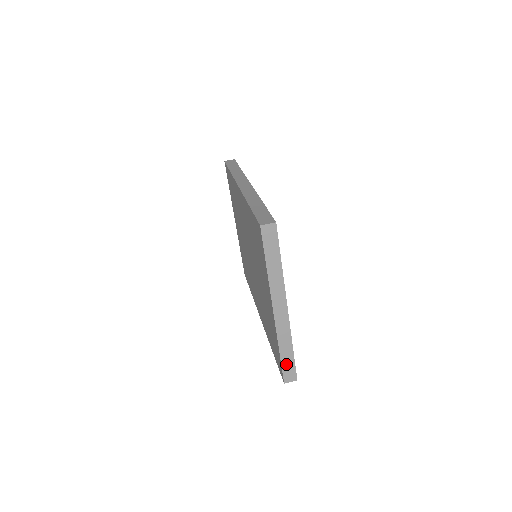
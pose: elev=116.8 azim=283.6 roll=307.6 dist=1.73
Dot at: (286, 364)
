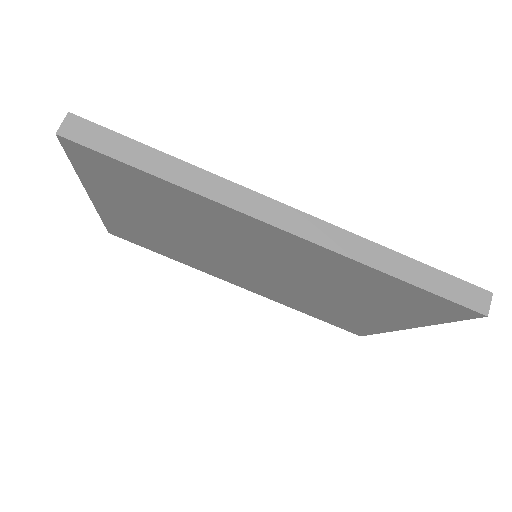
Dot at: occluded
